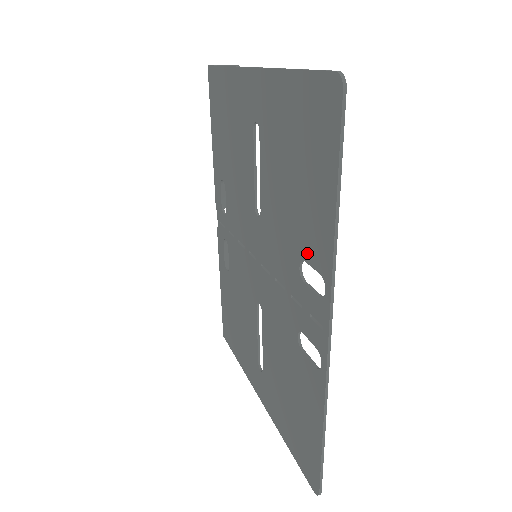
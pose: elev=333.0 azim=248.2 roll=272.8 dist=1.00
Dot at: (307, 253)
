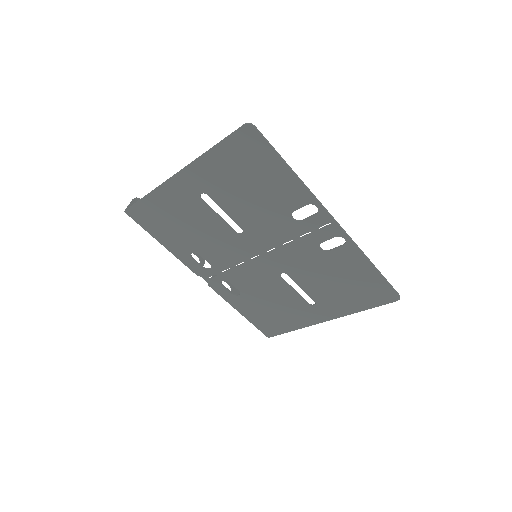
Dot at: (292, 207)
